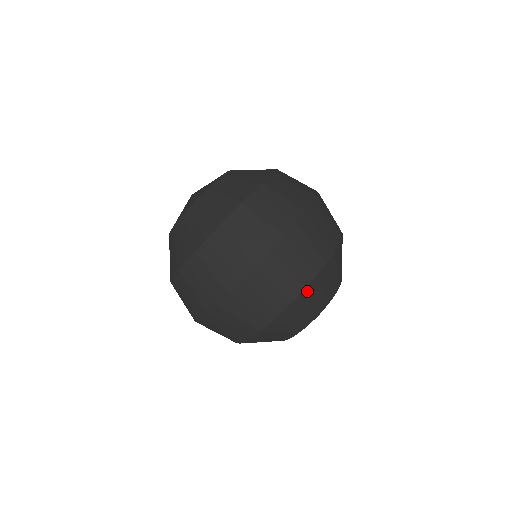
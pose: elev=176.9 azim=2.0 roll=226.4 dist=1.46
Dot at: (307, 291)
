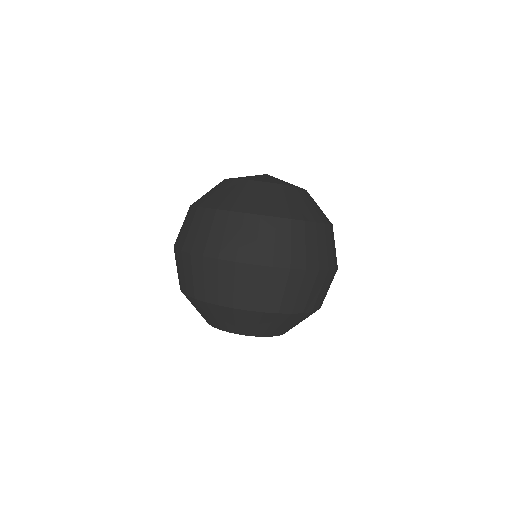
Dot at: (219, 308)
